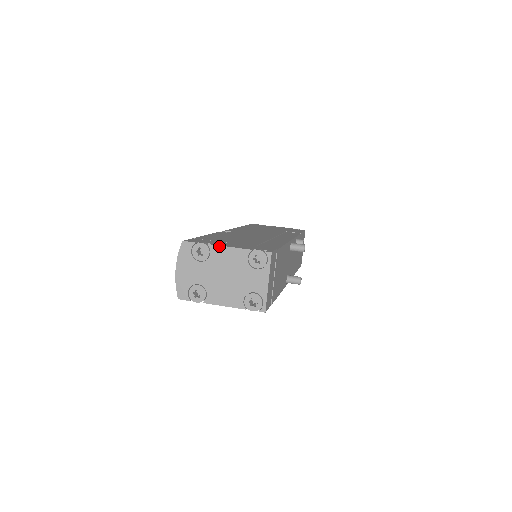
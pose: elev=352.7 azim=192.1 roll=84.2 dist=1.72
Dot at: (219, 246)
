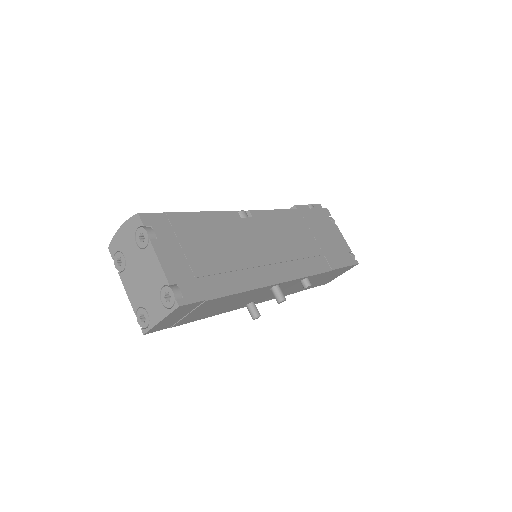
Dot at: (154, 251)
